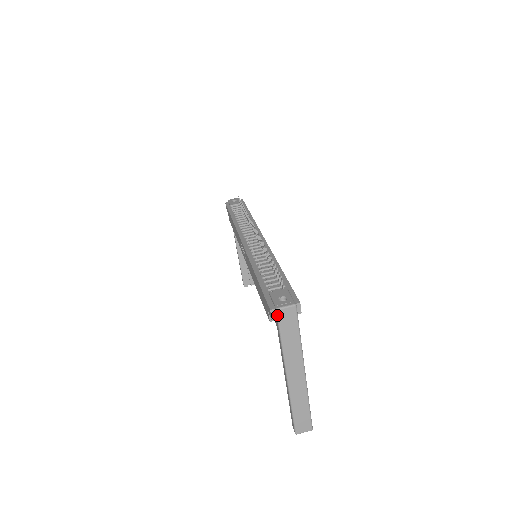
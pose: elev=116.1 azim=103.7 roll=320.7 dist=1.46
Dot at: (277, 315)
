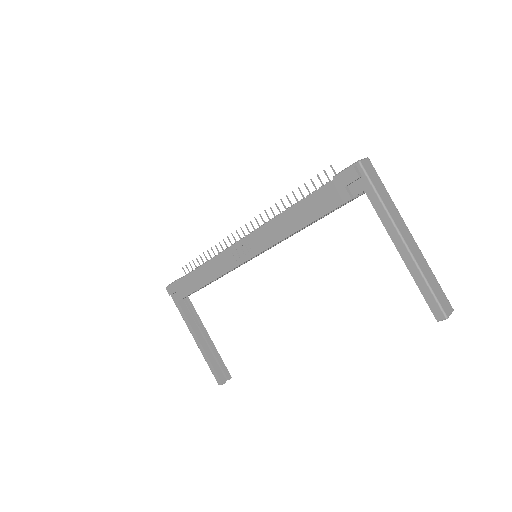
Dot at: (362, 167)
